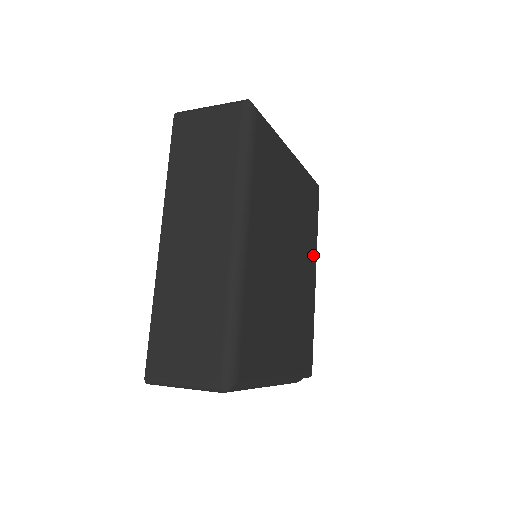
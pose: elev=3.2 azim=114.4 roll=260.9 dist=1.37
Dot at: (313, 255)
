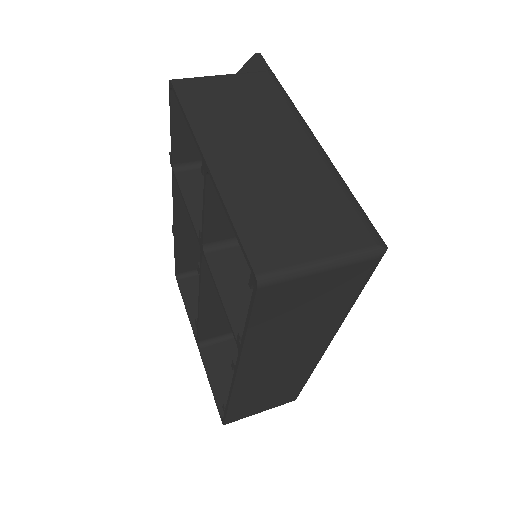
Dot at: occluded
